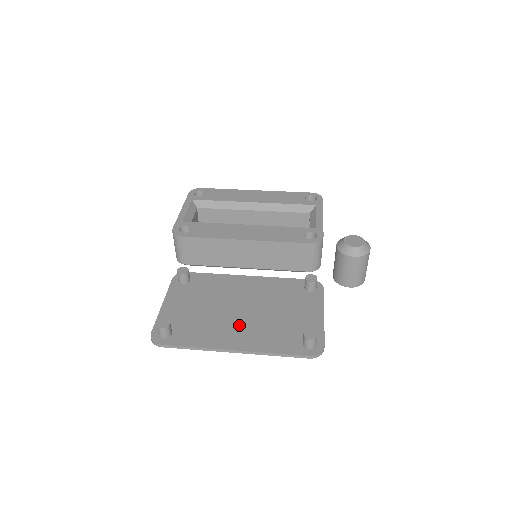
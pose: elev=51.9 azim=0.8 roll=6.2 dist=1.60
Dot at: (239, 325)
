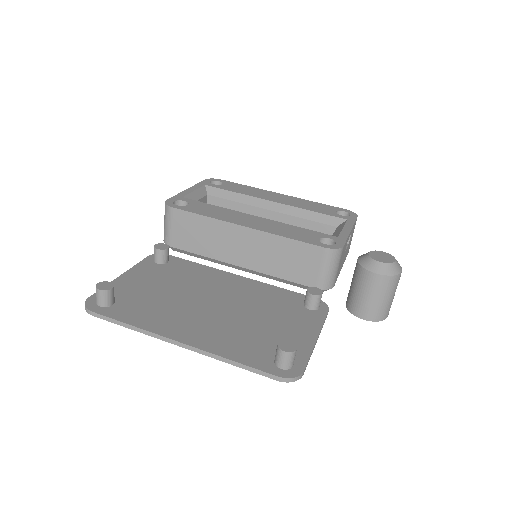
Dot at: (201, 318)
